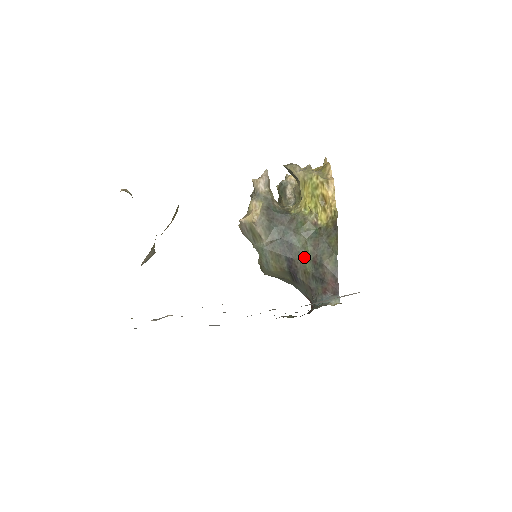
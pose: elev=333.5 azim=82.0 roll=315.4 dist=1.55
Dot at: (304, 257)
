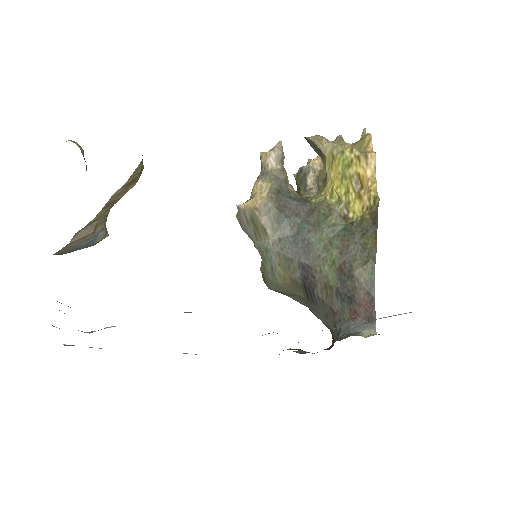
Dot at: (326, 263)
